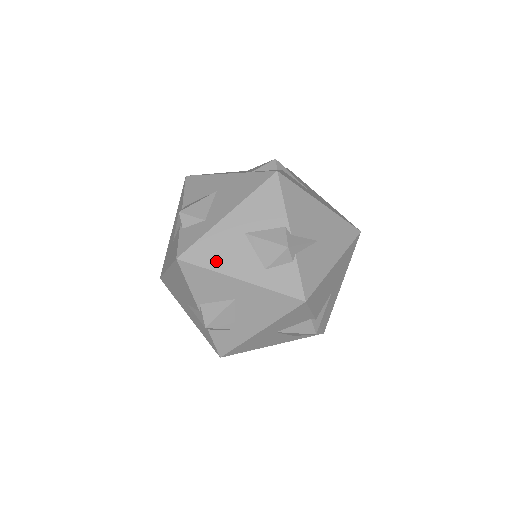
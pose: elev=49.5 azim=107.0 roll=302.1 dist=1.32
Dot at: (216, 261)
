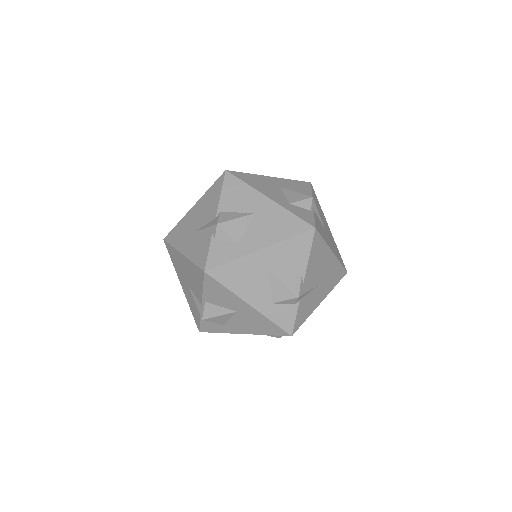
Dot at: (236, 284)
